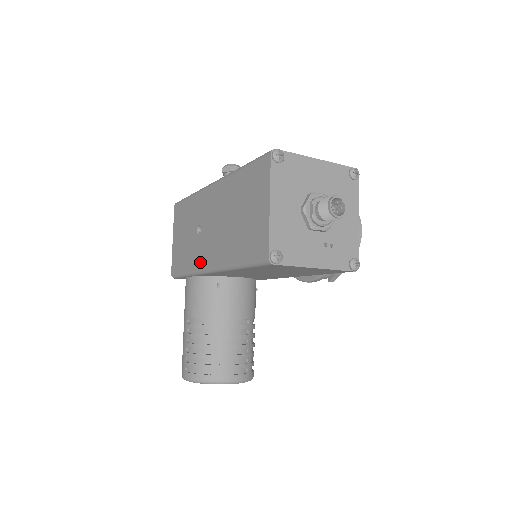
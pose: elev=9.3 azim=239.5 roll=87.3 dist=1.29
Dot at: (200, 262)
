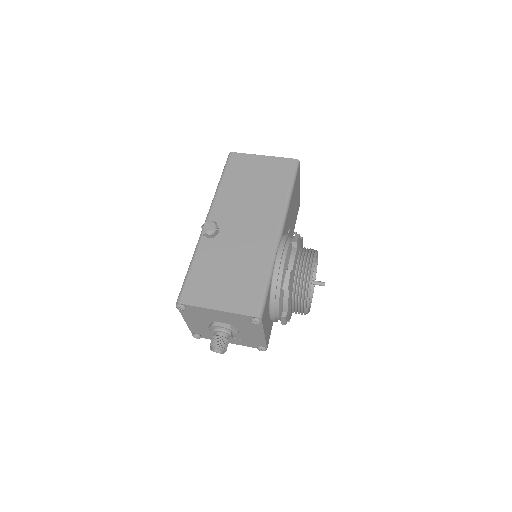
Dot at: occluded
